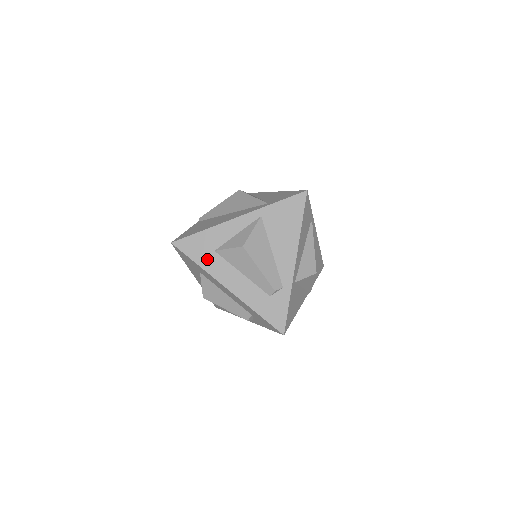
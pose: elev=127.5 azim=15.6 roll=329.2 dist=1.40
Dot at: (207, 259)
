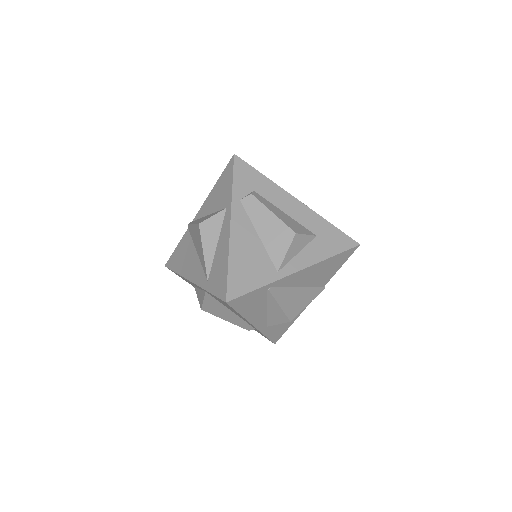
Dot at: occluded
